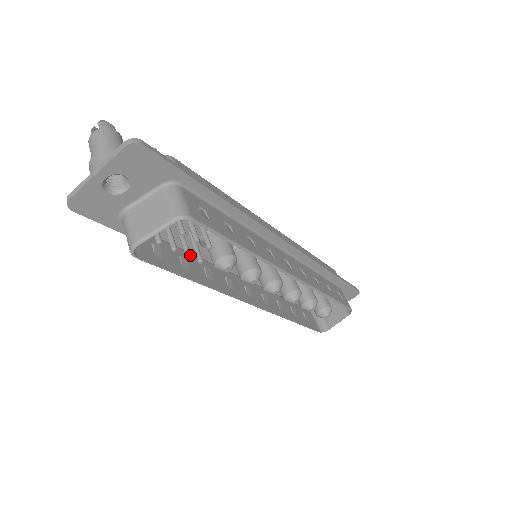
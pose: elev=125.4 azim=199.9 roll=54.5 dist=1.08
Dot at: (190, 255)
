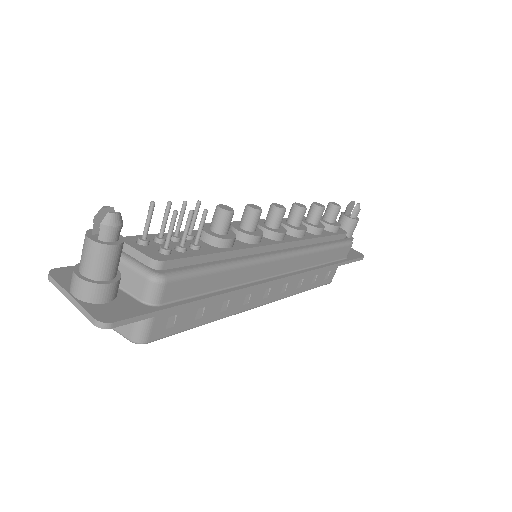
Dot at: occluded
